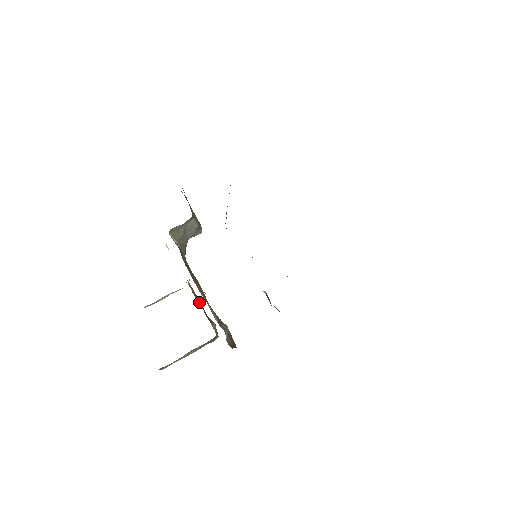
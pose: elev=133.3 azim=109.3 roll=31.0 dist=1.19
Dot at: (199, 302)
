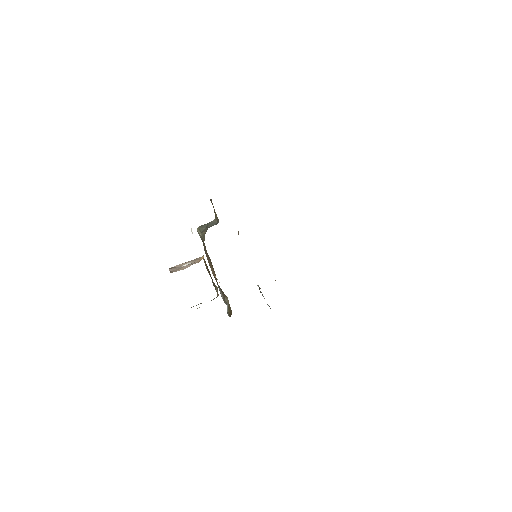
Dot at: (208, 271)
